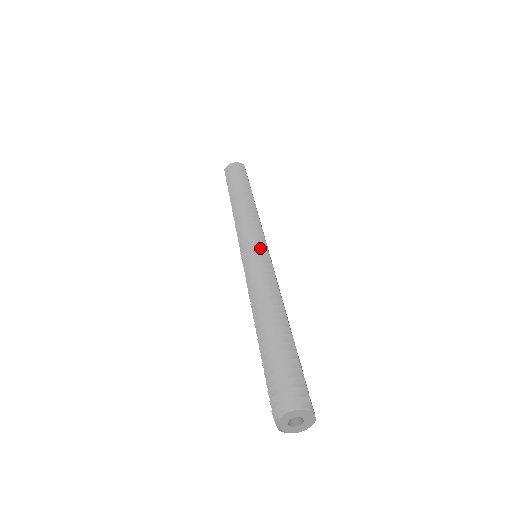
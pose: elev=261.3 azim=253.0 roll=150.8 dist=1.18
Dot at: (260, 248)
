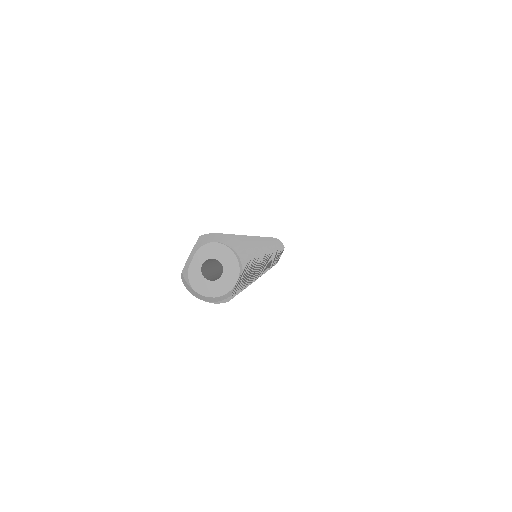
Dot at: (269, 243)
